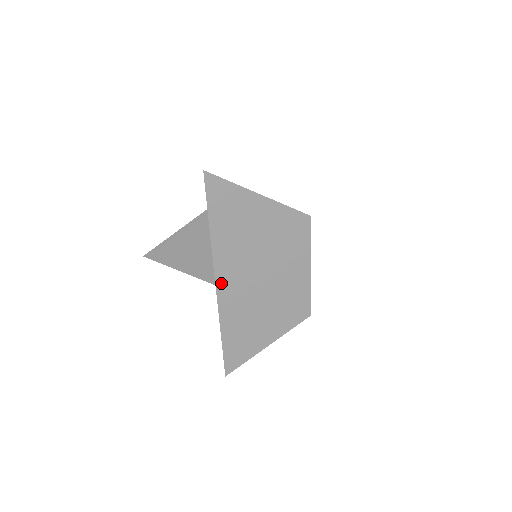
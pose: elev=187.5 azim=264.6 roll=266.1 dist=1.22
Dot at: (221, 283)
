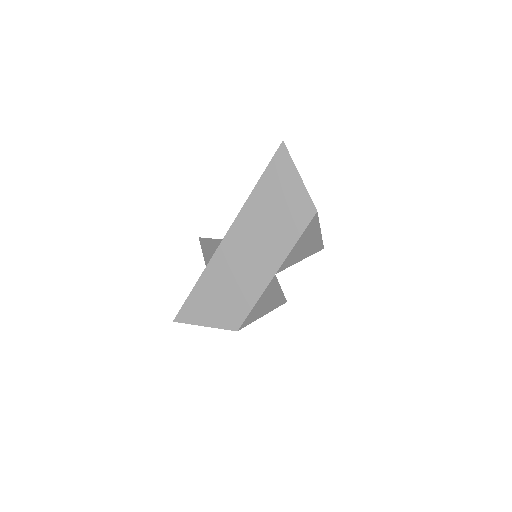
Dot at: occluded
